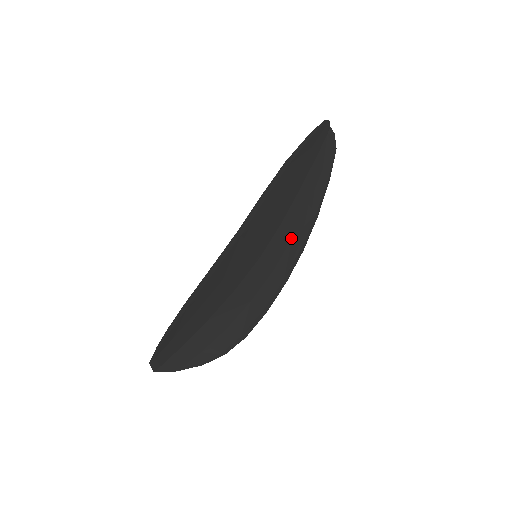
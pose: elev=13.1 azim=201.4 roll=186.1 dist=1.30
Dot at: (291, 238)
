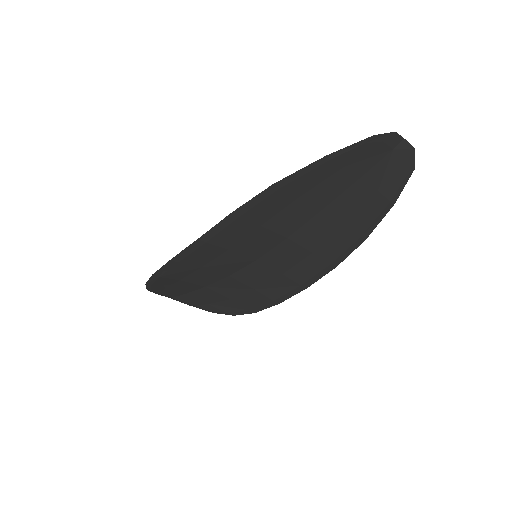
Dot at: (311, 252)
